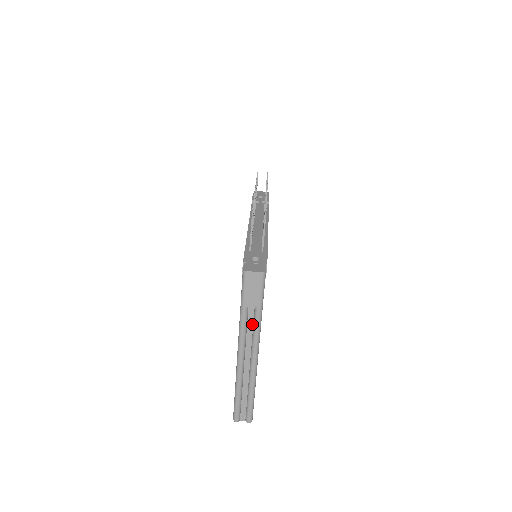
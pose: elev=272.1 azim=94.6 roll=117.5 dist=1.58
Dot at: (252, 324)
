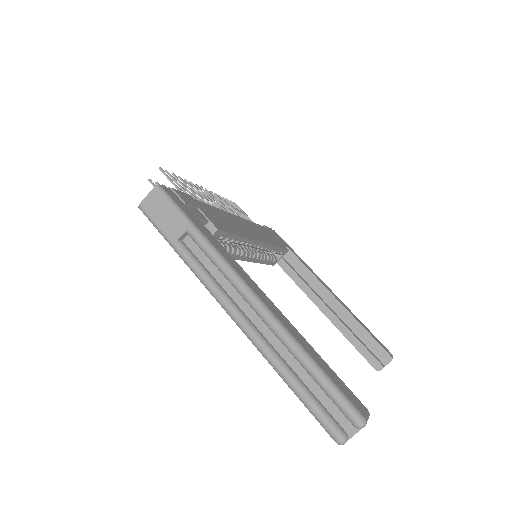
Dot at: (209, 261)
